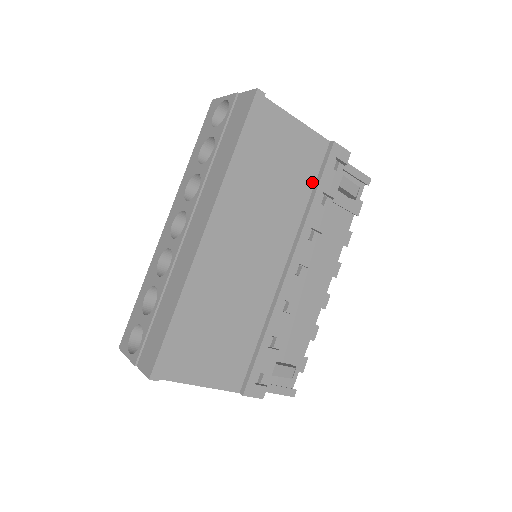
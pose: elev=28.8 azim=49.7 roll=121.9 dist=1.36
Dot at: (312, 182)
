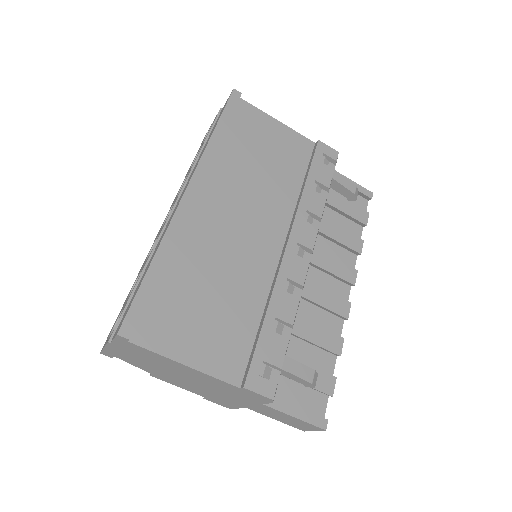
Dot at: (302, 173)
